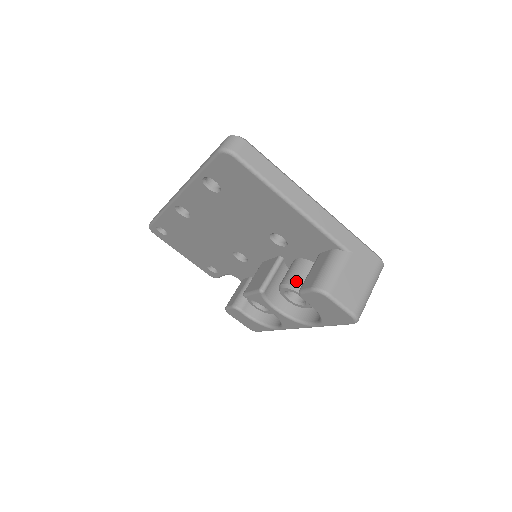
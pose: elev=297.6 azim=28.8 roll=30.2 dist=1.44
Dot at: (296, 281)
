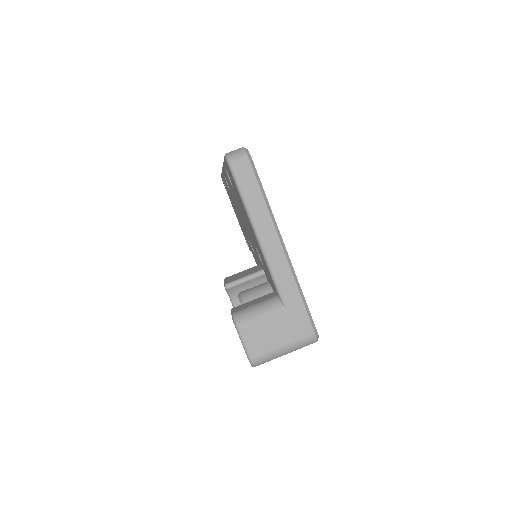
Dot at: (248, 299)
